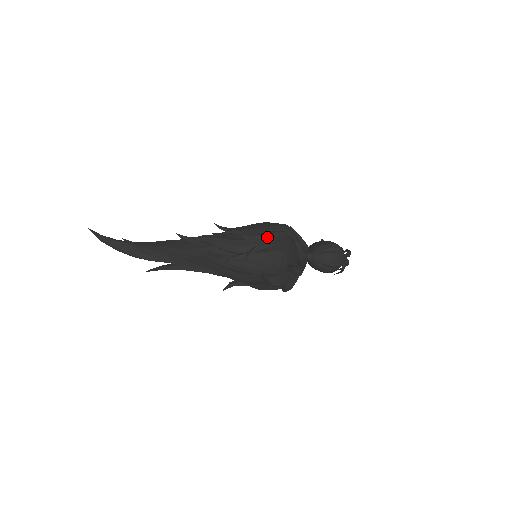
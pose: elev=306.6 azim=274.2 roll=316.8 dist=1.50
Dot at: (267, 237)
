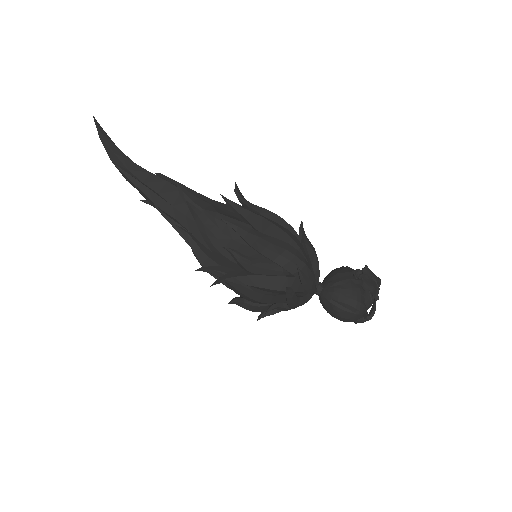
Dot at: (254, 269)
